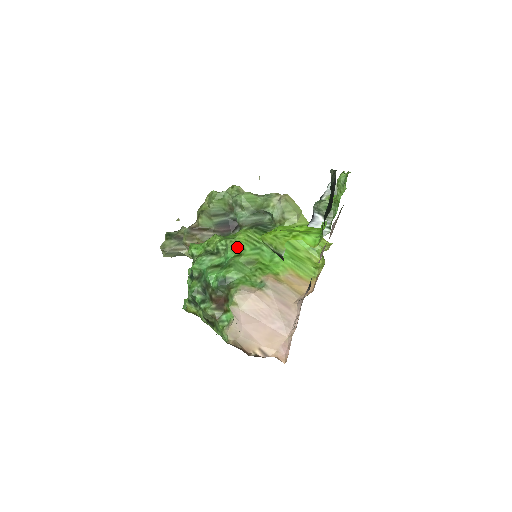
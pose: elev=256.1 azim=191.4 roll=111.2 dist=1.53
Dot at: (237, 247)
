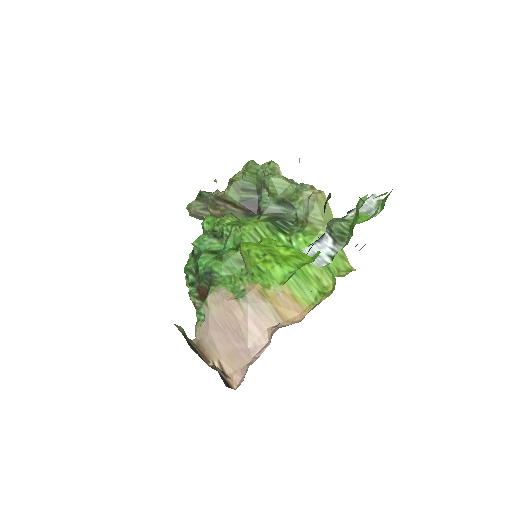
Dot at: (238, 239)
